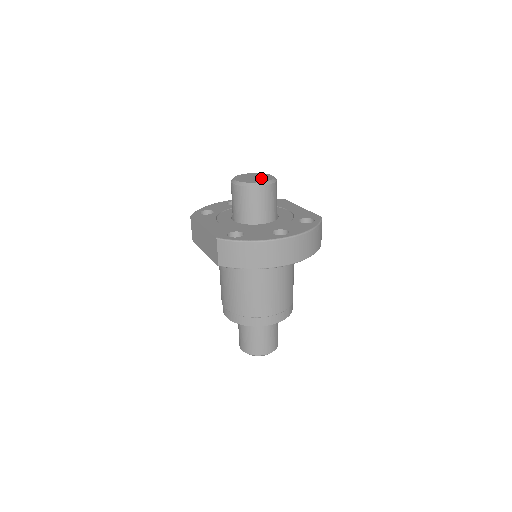
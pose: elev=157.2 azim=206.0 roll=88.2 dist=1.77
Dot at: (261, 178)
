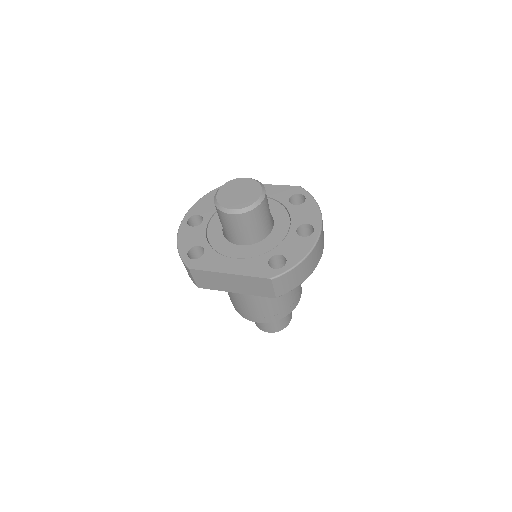
Dot at: (248, 189)
